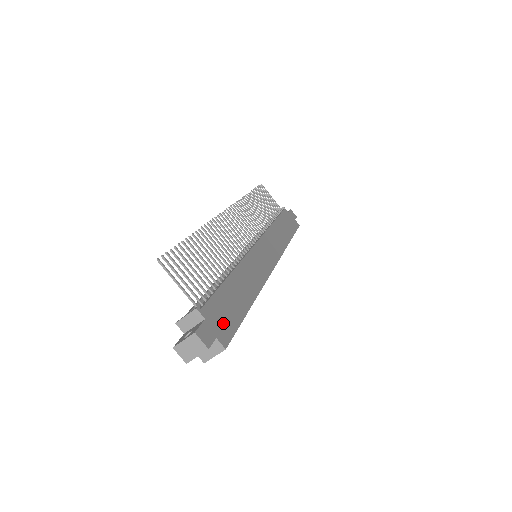
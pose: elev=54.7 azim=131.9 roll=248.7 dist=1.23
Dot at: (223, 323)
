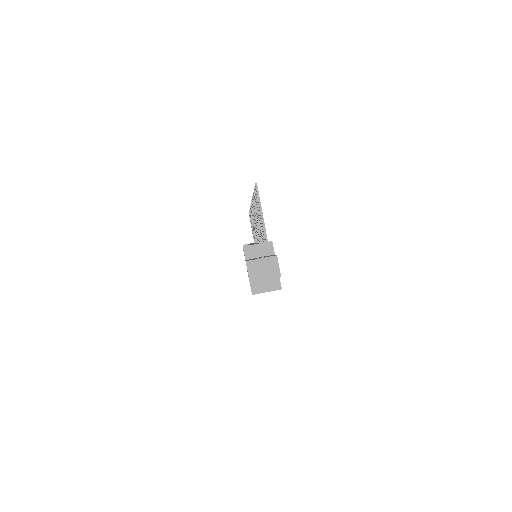
Dot at: occluded
